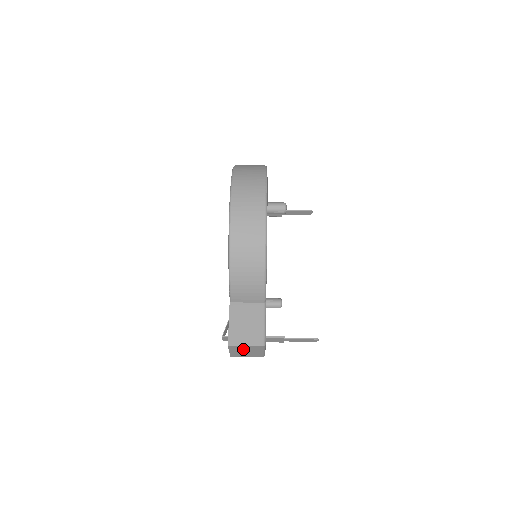
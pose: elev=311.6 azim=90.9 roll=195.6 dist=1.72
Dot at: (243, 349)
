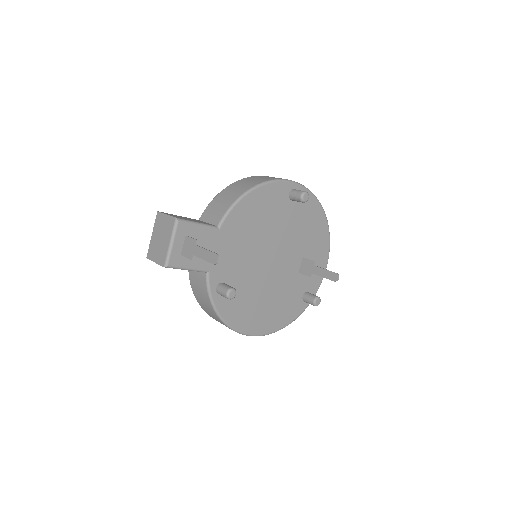
Dot at: (162, 227)
